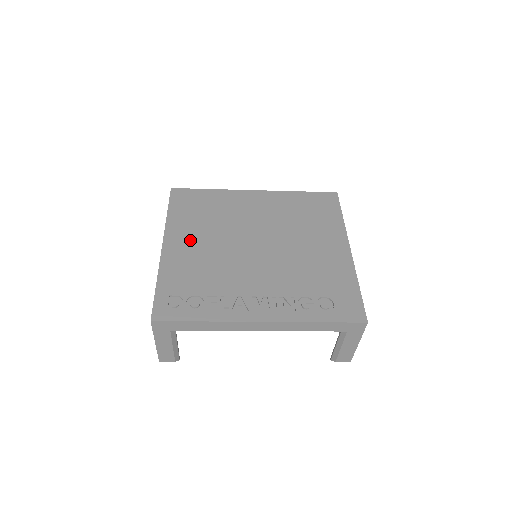
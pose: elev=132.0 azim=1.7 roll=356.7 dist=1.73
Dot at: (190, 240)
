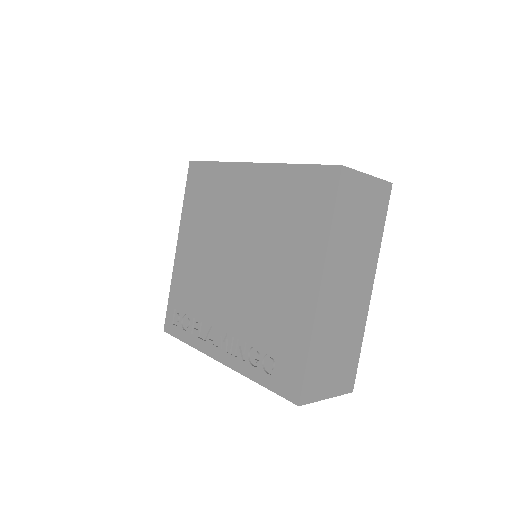
Dot at: (192, 243)
